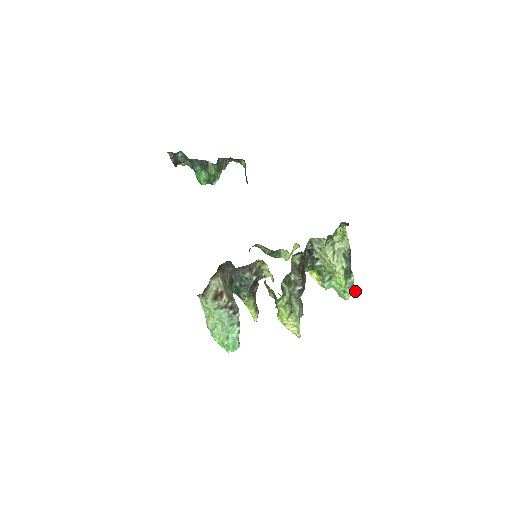
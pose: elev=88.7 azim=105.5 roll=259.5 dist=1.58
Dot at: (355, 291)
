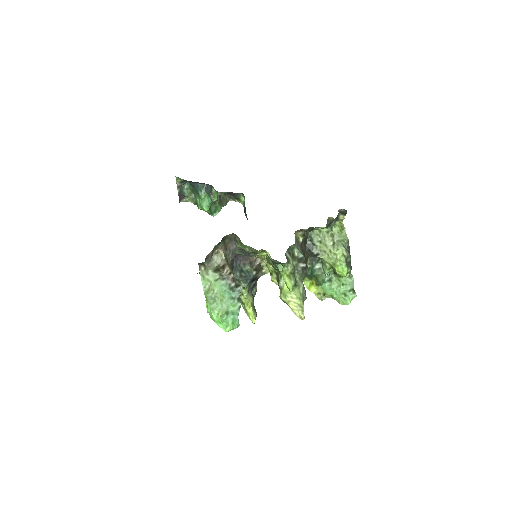
Dot at: (356, 295)
